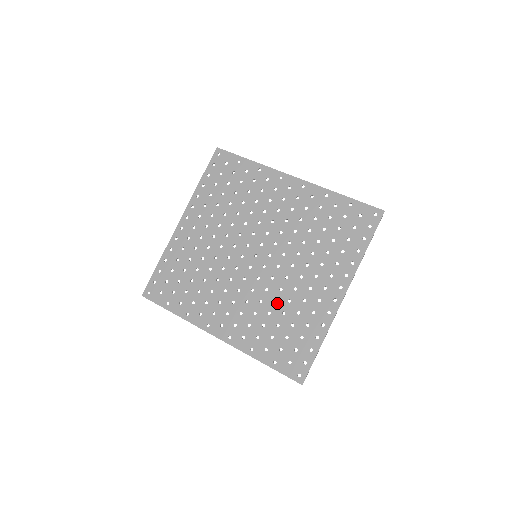
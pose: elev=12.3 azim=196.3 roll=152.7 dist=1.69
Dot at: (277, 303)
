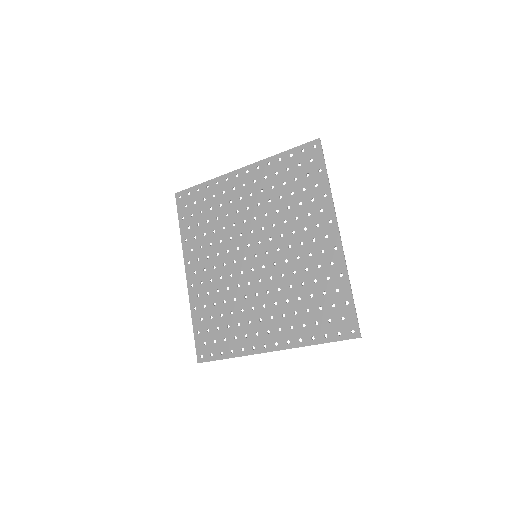
Dot at: (235, 302)
